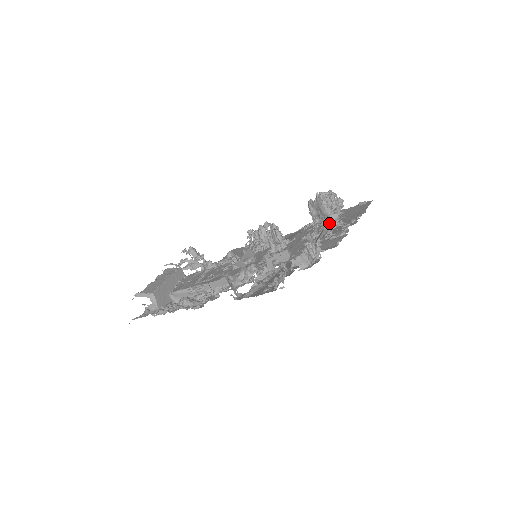
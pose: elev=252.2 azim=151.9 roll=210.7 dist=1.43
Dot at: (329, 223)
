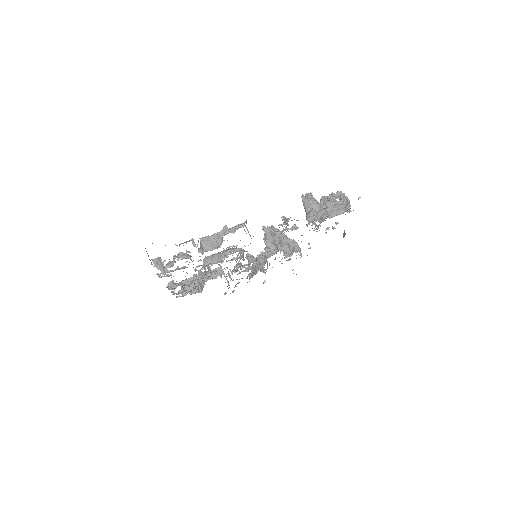
Dot at: occluded
